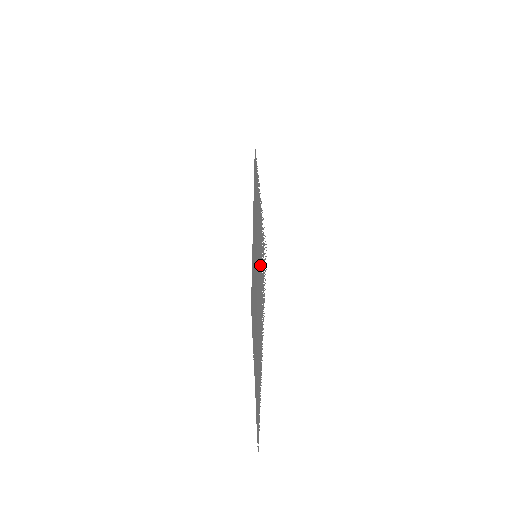
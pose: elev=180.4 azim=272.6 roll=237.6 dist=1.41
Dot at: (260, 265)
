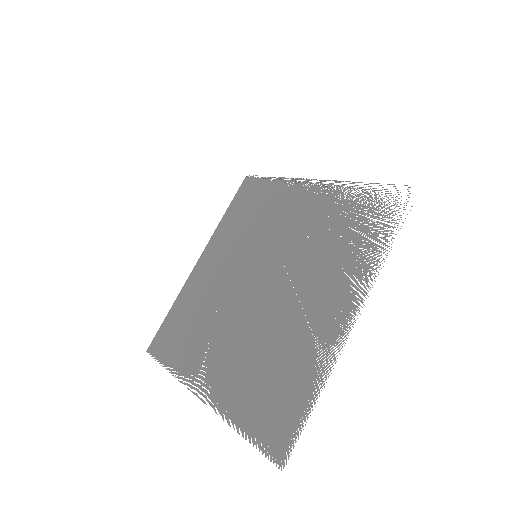
Dot at: (330, 233)
